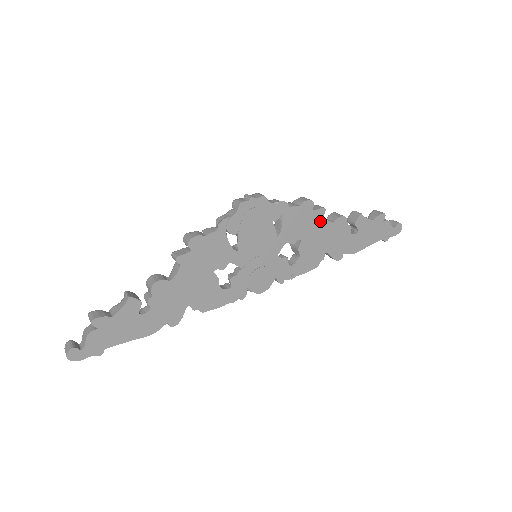
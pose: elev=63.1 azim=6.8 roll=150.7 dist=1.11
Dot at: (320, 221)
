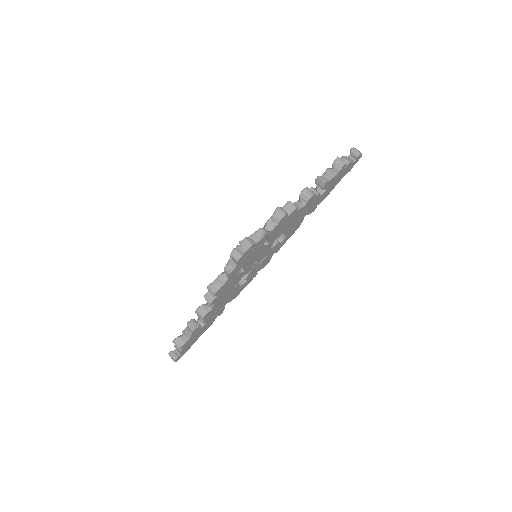
Dot at: (295, 213)
